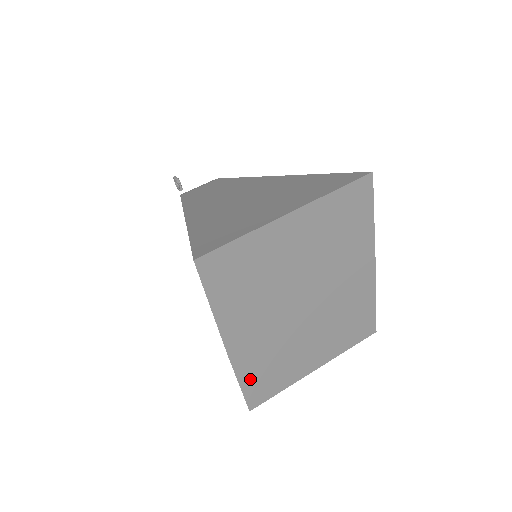
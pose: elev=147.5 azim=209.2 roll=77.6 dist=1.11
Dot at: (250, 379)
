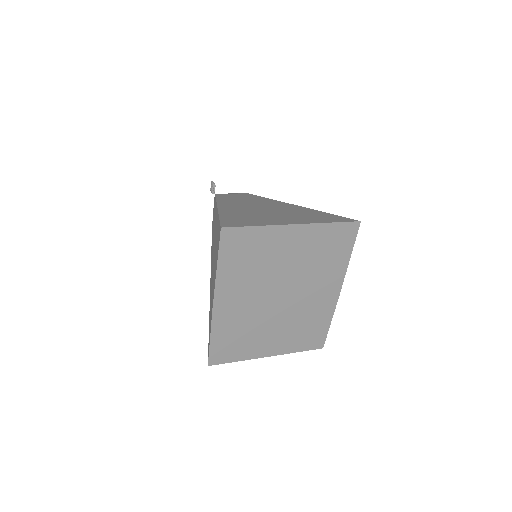
Dot at: (219, 339)
